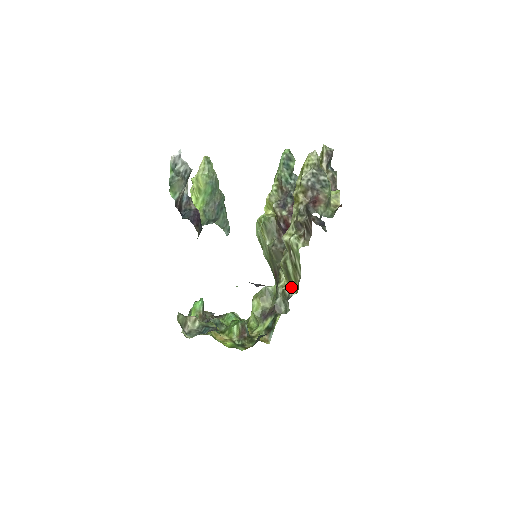
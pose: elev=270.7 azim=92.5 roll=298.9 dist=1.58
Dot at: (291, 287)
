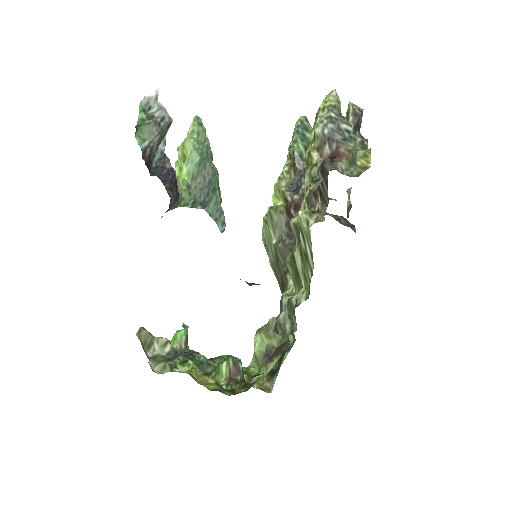
Dot at: (300, 292)
